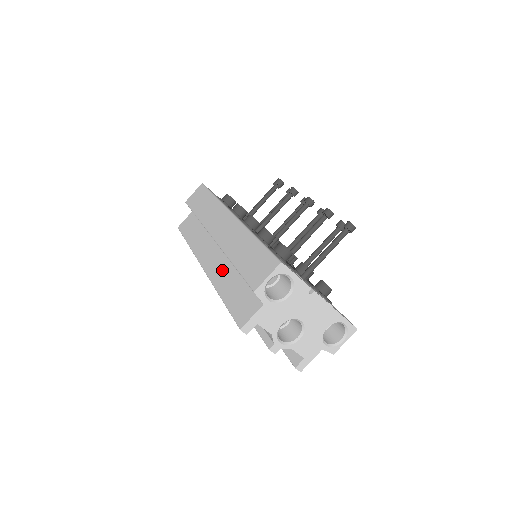
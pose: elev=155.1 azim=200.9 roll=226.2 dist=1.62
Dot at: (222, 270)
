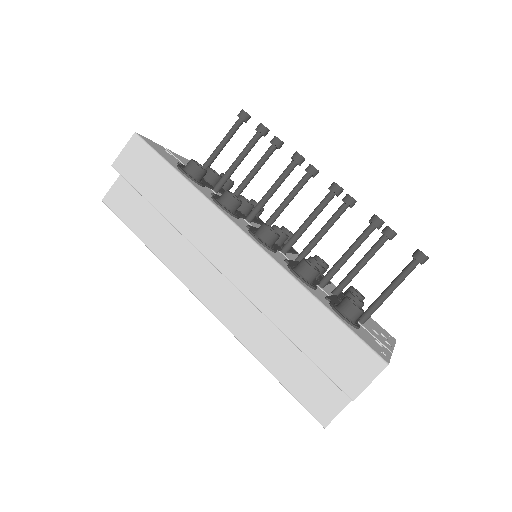
Dot at: (249, 320)
